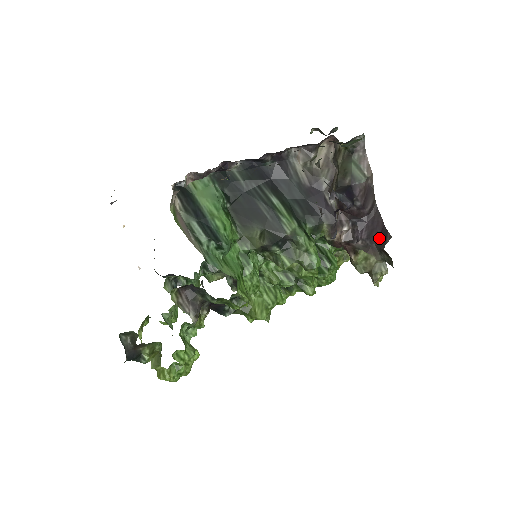
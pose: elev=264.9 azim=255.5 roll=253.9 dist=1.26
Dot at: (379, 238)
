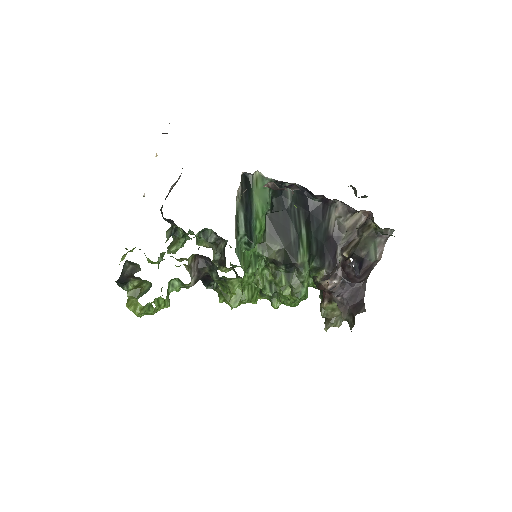
Dot at: (355, 305)
